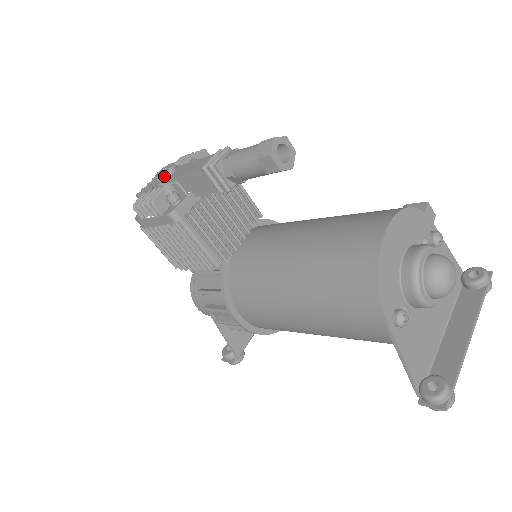
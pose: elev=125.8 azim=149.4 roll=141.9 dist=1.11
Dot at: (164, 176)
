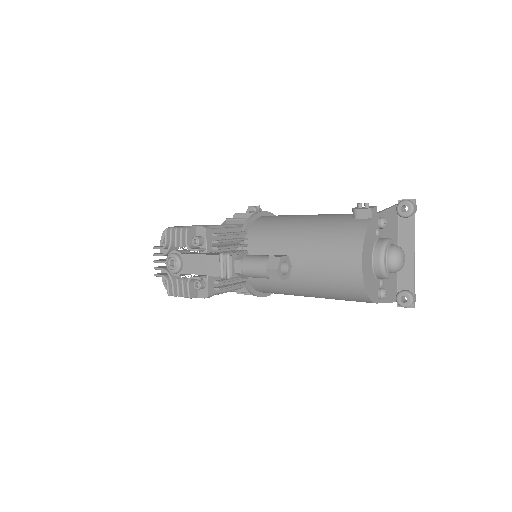
Dot at: (179, 271)
